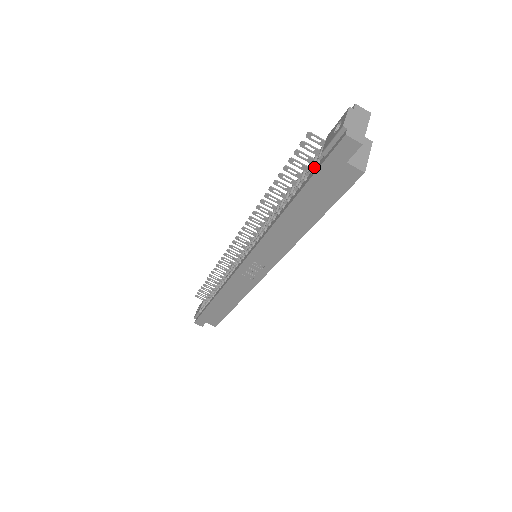
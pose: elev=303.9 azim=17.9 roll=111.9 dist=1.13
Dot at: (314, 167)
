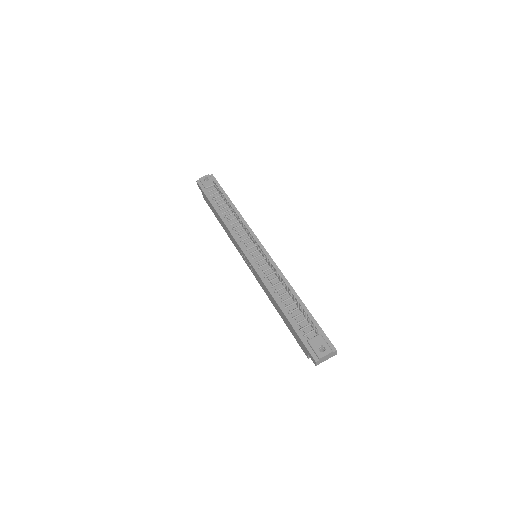
Dot at: (303, 331)
